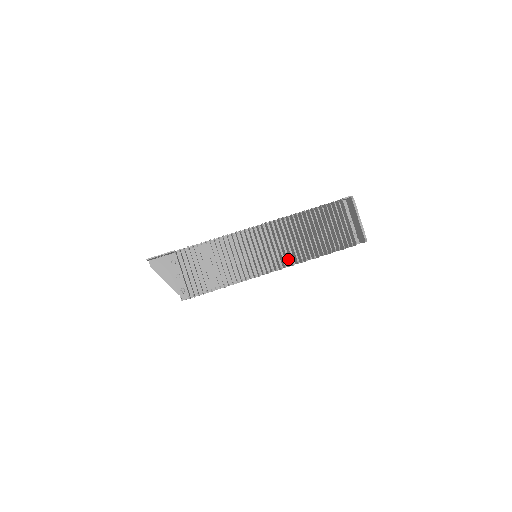
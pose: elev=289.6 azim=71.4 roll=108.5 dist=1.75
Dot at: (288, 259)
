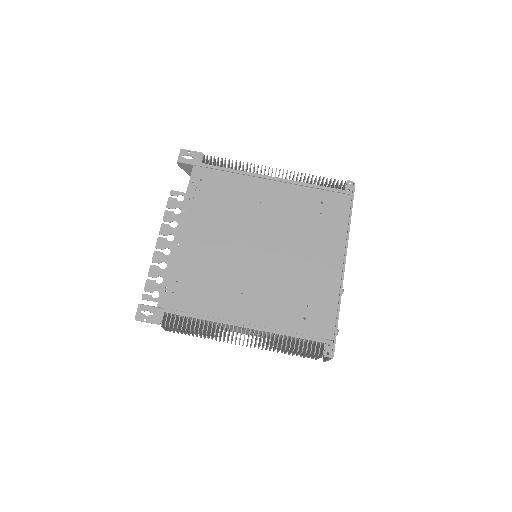
Dot at: occluded
